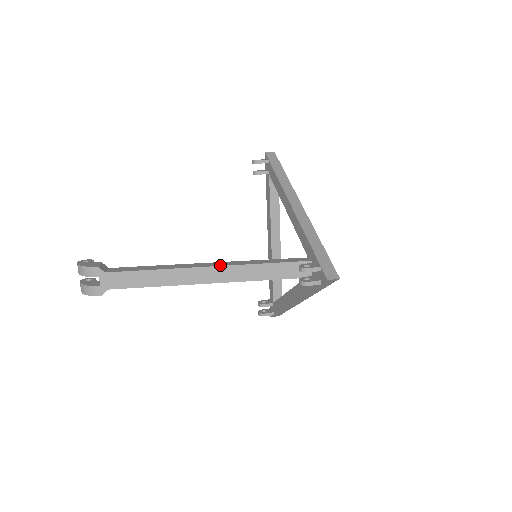
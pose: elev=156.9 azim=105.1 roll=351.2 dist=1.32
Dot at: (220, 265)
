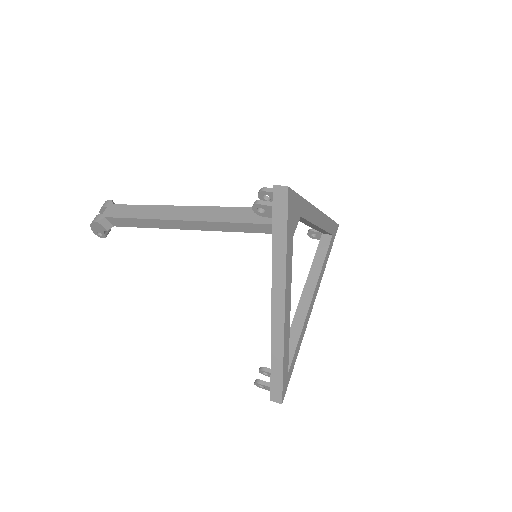
Dot at: (198, 207)
